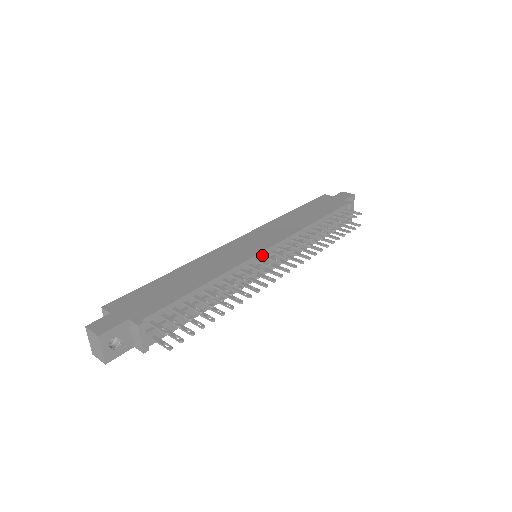
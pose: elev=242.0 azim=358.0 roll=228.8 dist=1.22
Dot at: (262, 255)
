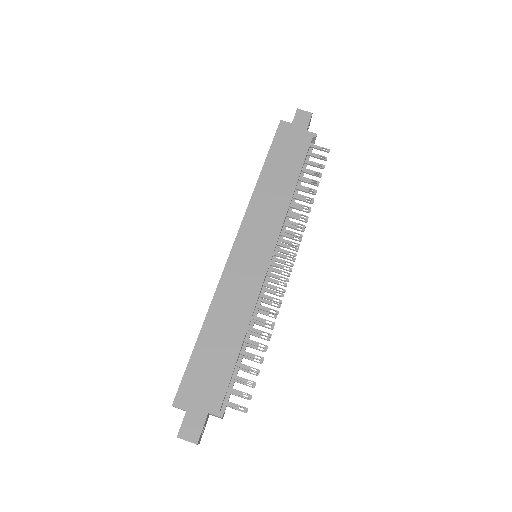
Dot at: (269, 265)
